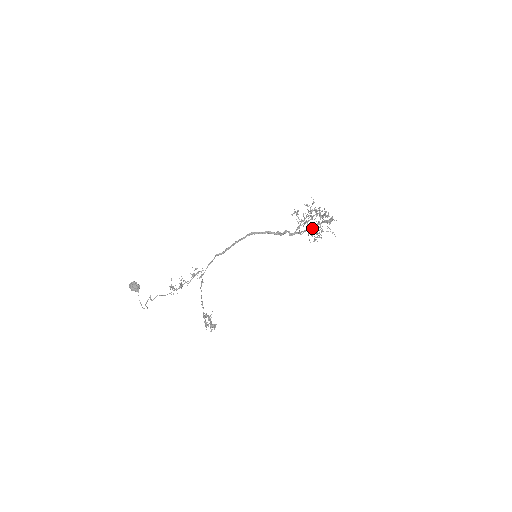
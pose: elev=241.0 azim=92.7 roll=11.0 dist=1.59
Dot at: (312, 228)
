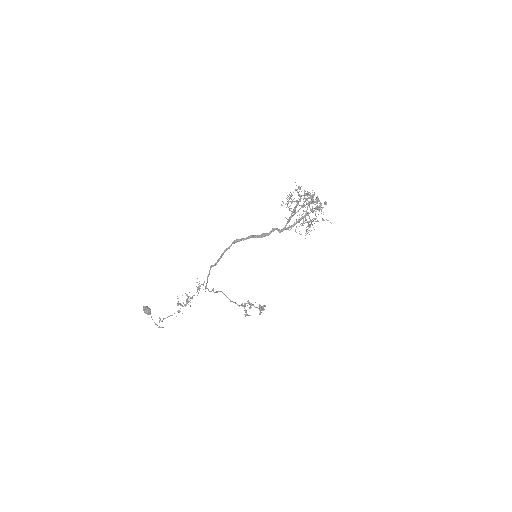
Dot at: occluded
